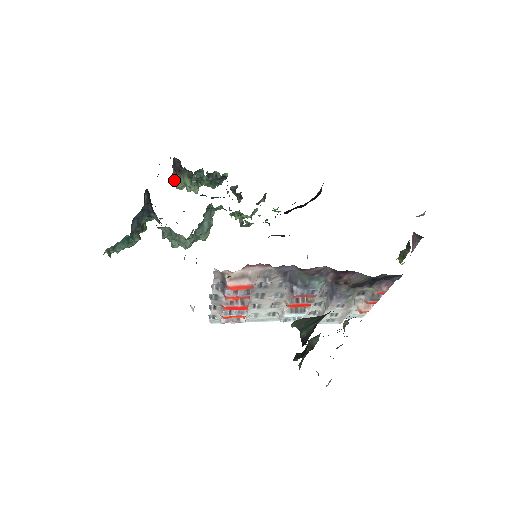
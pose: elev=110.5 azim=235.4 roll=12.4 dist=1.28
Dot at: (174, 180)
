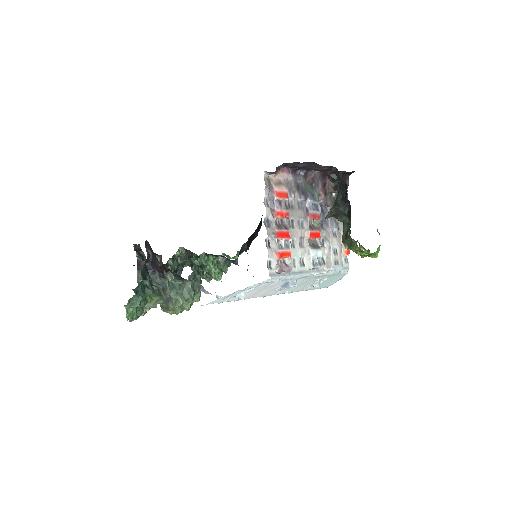
Dot at: occluded
